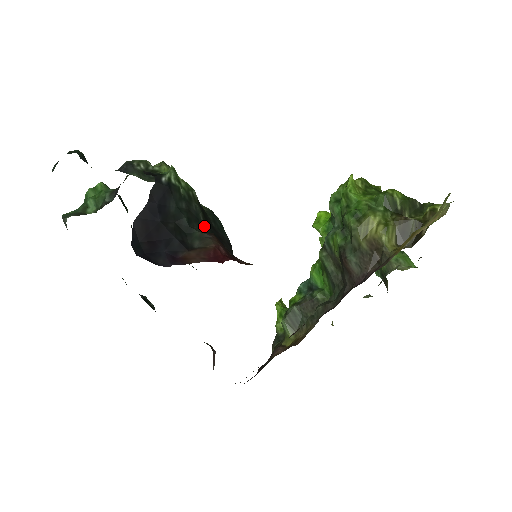
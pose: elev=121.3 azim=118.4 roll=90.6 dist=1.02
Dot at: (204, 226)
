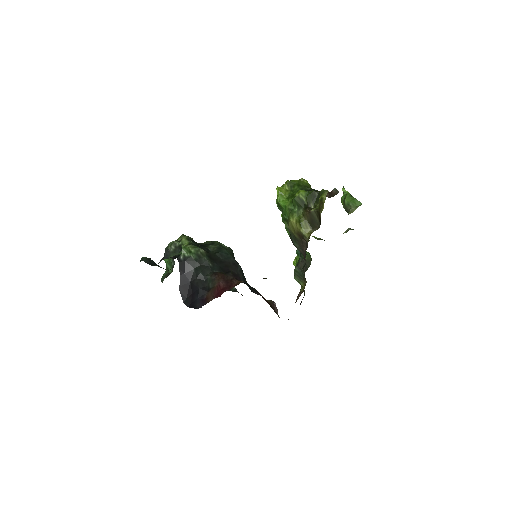
Dot at: (213, 268)
